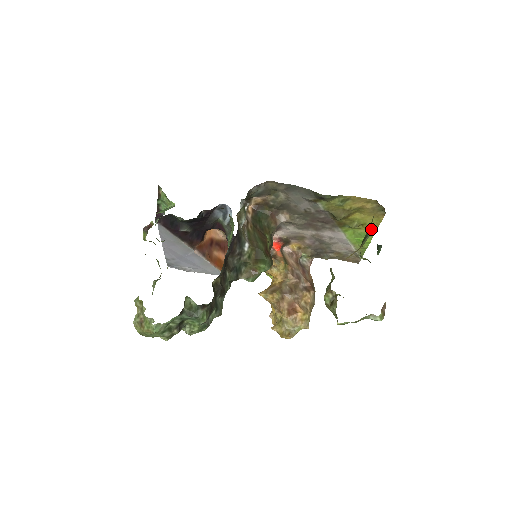
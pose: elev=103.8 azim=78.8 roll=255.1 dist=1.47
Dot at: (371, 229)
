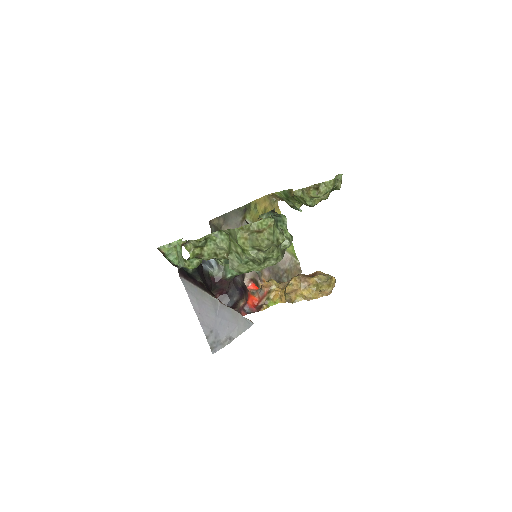
Dot at: (283, 191)
